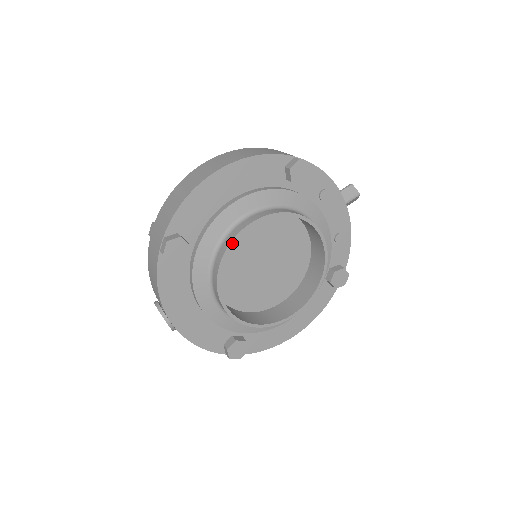
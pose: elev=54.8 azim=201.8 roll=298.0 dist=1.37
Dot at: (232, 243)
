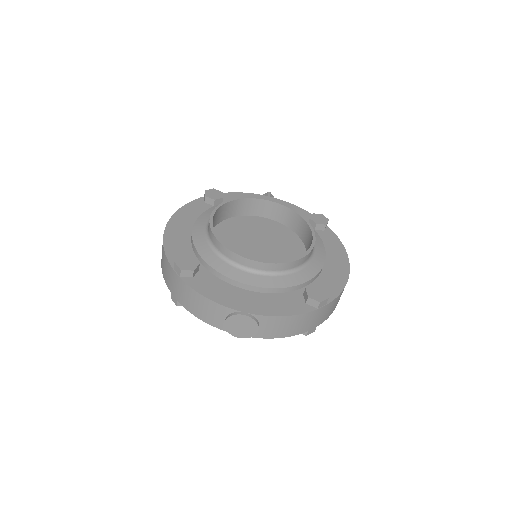
Dot at: (212, 229)
